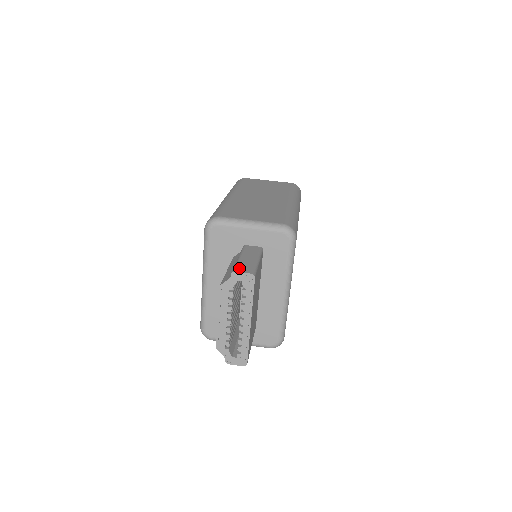
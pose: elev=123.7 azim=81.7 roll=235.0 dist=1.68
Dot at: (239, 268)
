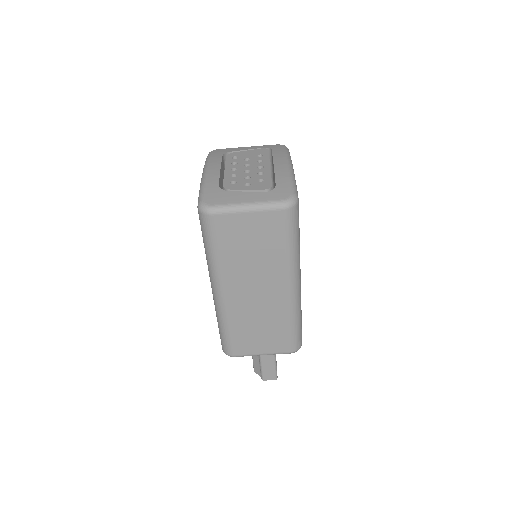
Dot at: (265, 377)
